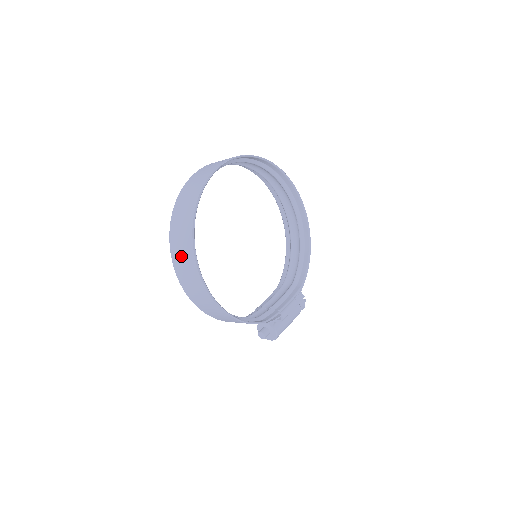
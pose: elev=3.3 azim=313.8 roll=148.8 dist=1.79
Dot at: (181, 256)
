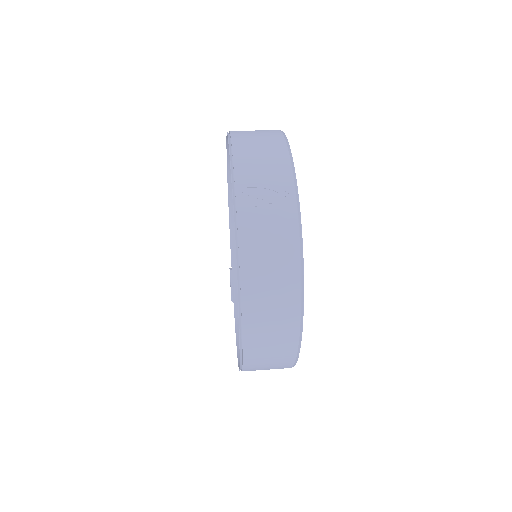
Dot at: (266, 359)
